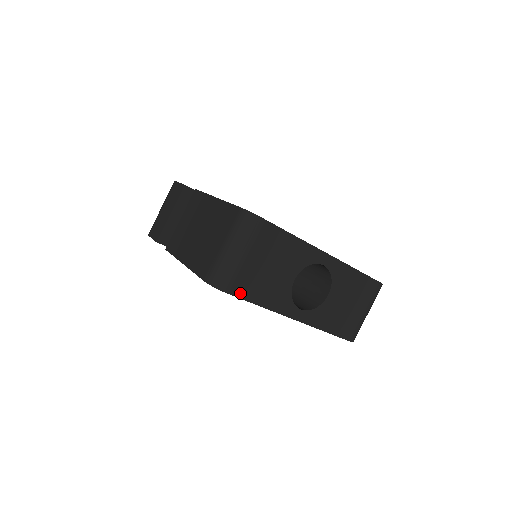
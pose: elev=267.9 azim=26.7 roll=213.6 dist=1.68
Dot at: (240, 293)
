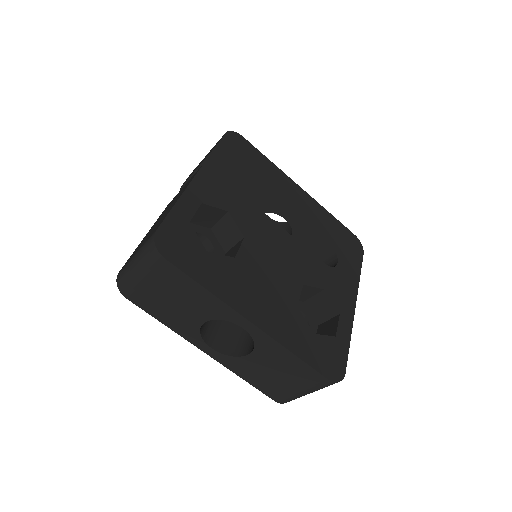
Dot at: (140, 304)
